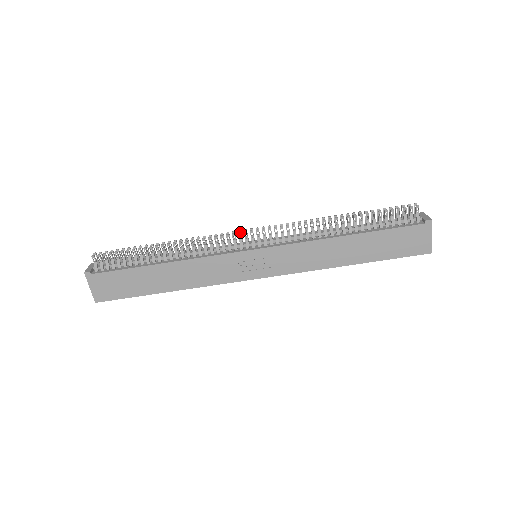
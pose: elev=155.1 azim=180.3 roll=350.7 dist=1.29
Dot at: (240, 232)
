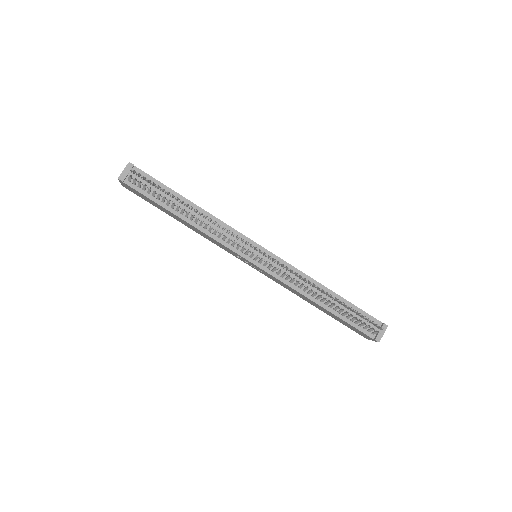
Dot at: occluded
